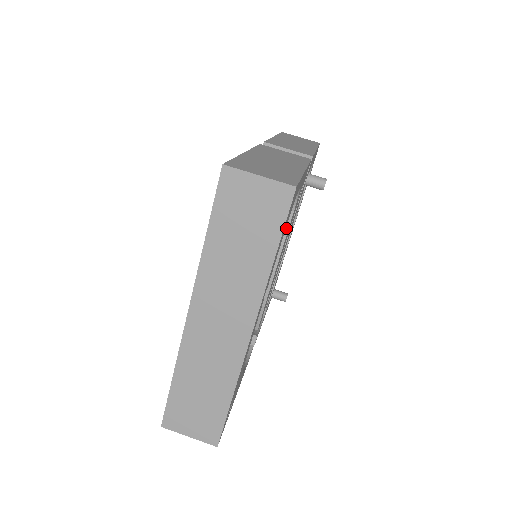
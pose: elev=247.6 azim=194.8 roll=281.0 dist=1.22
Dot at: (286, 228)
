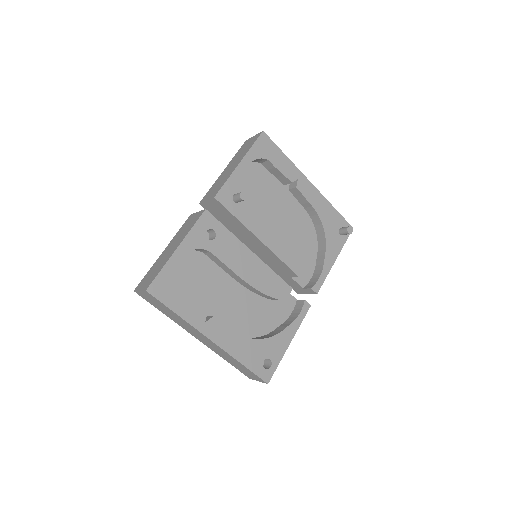
Dot at: (218, 260)
